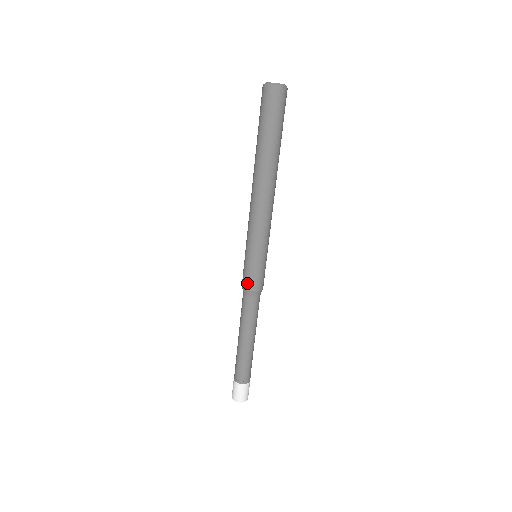
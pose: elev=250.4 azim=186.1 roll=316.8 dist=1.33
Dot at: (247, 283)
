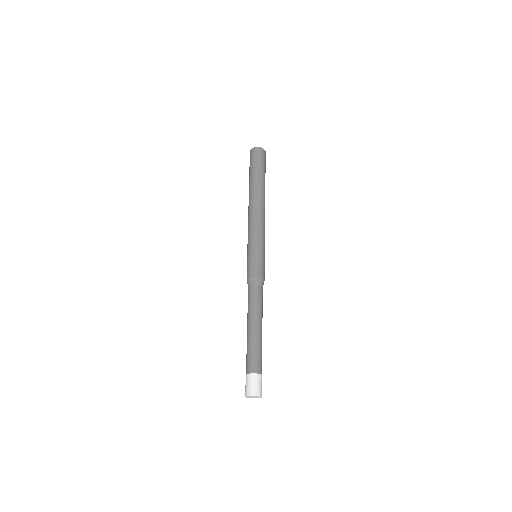
Dot at: (247, 275)
